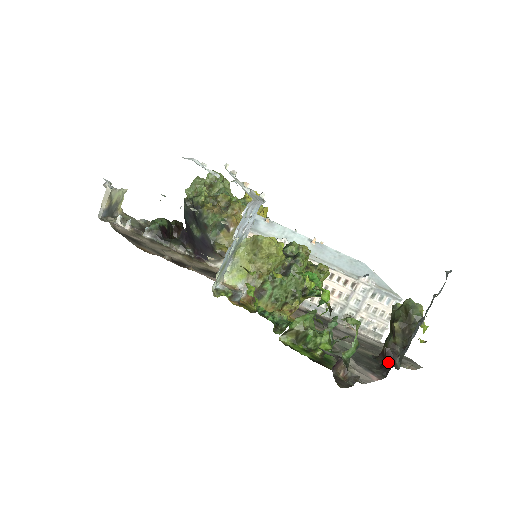
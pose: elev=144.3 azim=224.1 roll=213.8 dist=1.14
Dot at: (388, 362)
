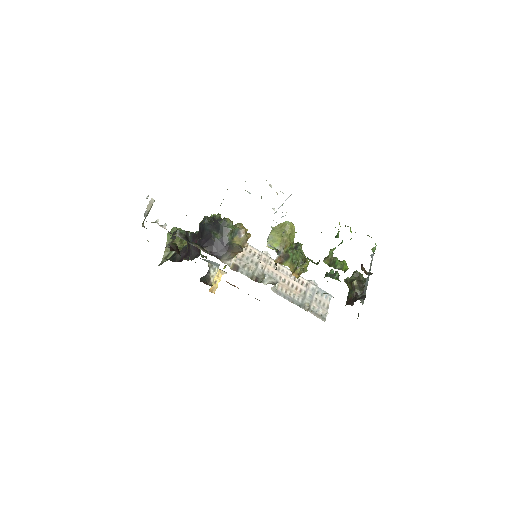
Dot at: (360, 297)
